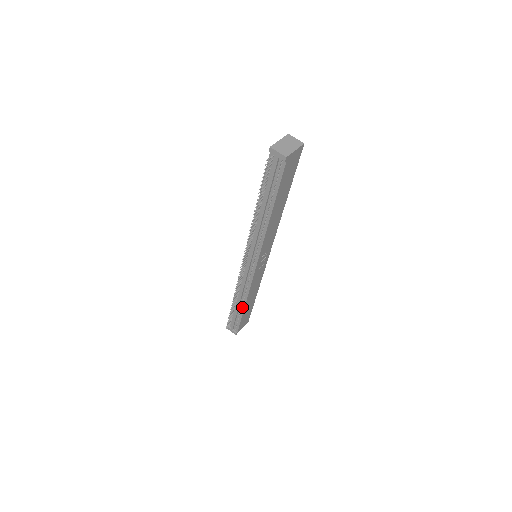
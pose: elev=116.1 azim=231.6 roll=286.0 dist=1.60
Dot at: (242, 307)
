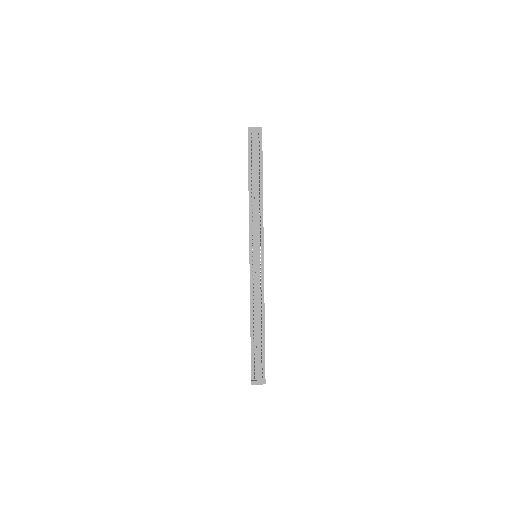
Dot at: (262, 329)
